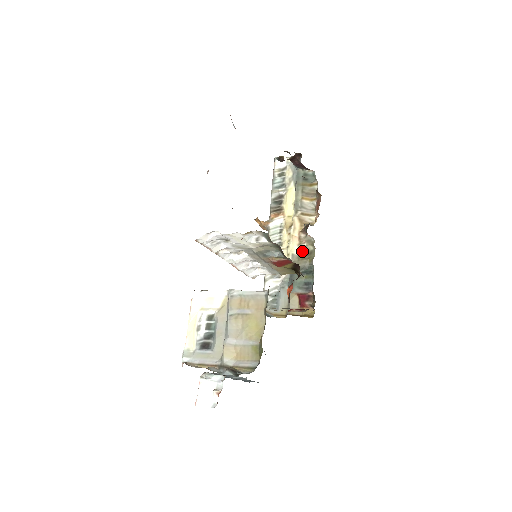
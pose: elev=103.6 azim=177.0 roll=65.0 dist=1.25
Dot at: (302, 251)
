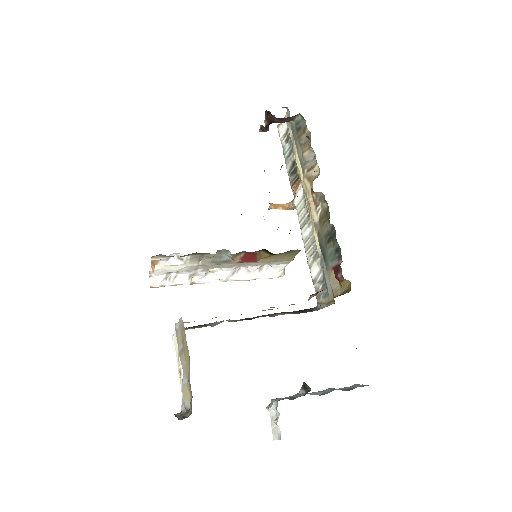
Dot at: (320, 214)
